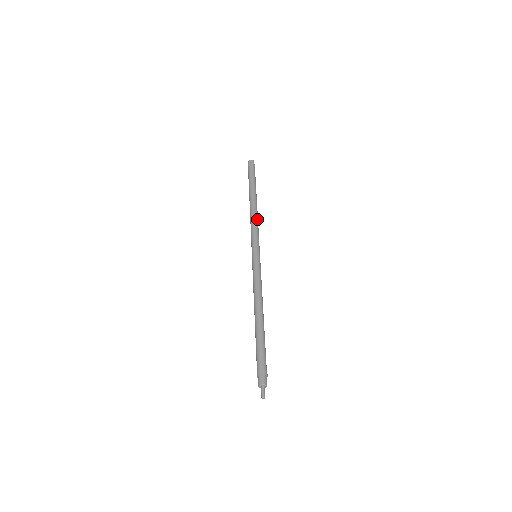
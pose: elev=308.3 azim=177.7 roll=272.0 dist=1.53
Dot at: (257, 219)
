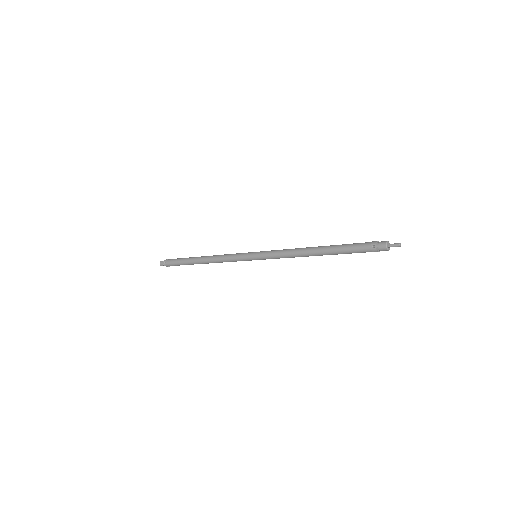
Dot at: occluded
